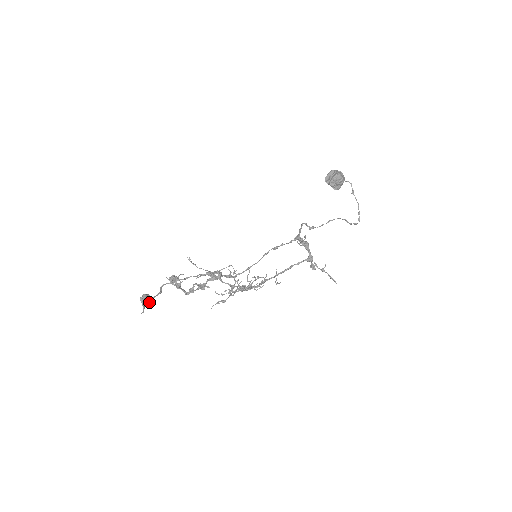
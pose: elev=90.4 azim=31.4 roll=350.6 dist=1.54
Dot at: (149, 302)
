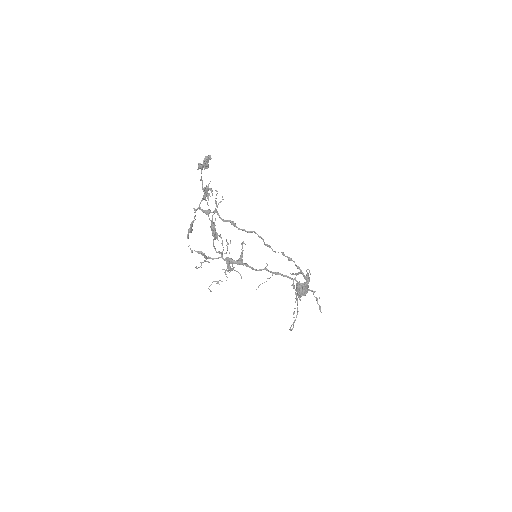
Dot at: (202, 167)
